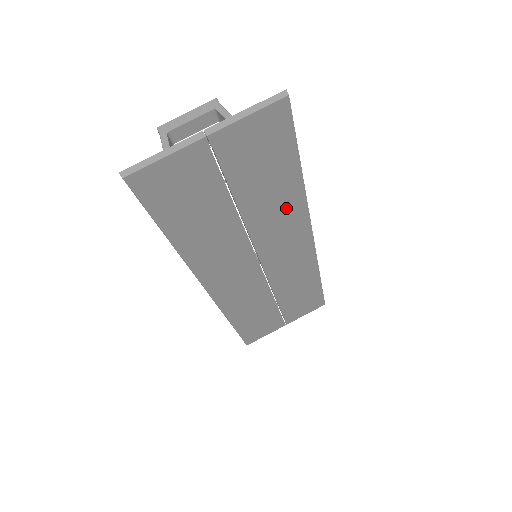
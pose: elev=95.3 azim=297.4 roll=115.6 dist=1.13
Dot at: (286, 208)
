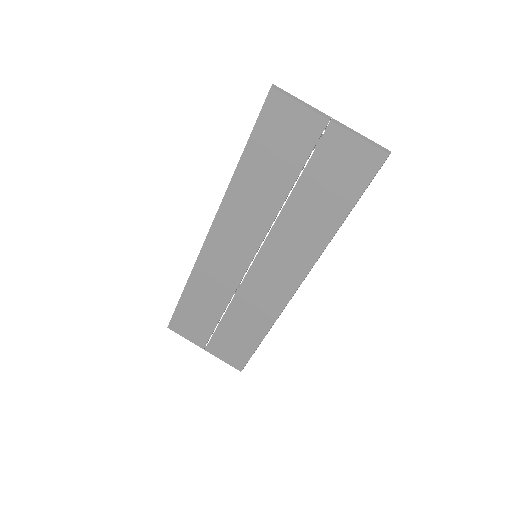
Dot at: (310, 236)
